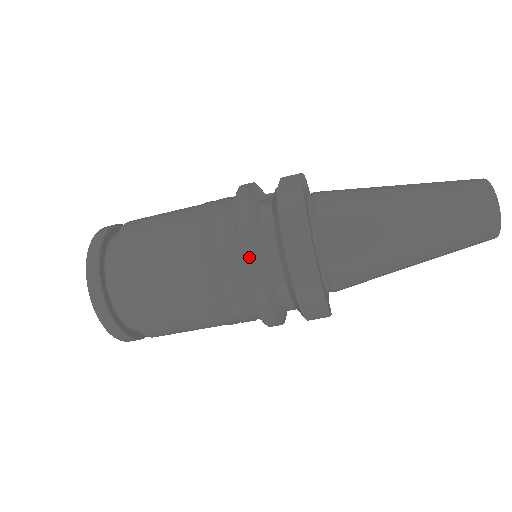
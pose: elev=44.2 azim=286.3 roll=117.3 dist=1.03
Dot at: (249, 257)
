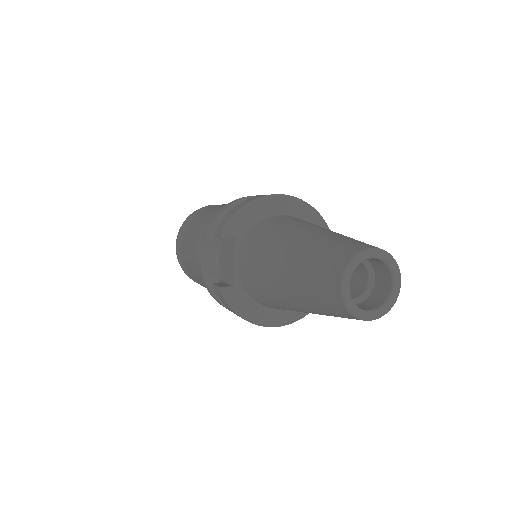
Dot at: occluded
